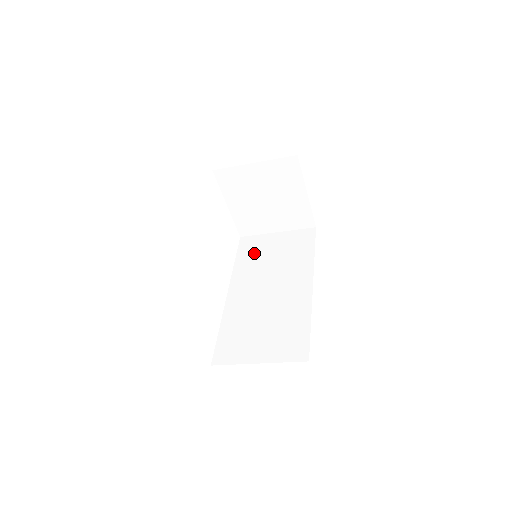
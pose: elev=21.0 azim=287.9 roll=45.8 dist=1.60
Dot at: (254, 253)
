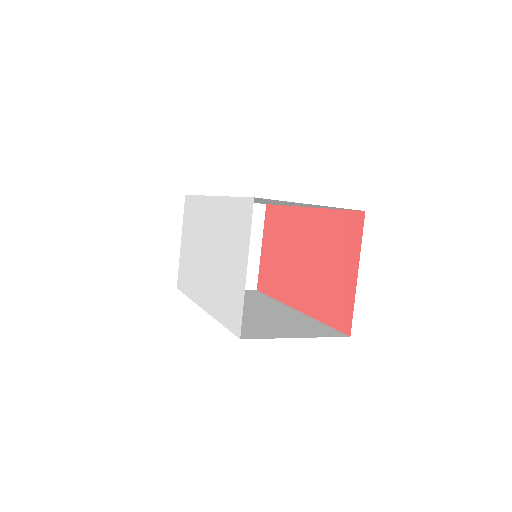
Dot at: occluded
